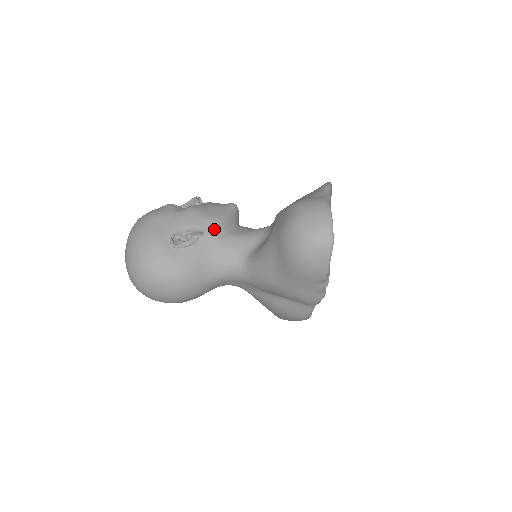
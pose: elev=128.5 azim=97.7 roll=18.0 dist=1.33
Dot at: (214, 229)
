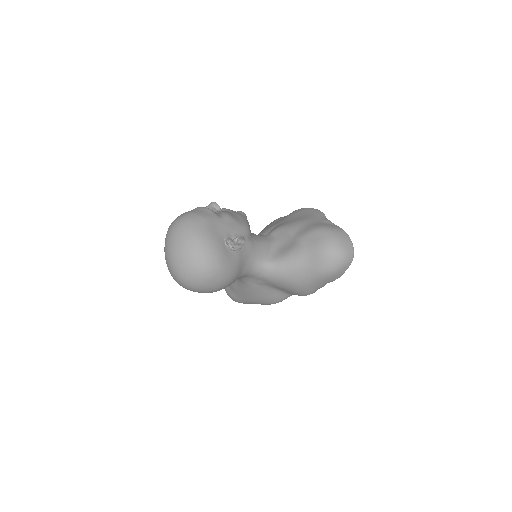
Dot at: (248, 235)
